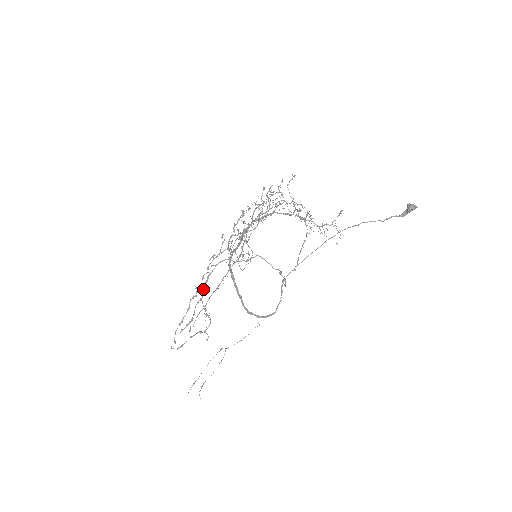
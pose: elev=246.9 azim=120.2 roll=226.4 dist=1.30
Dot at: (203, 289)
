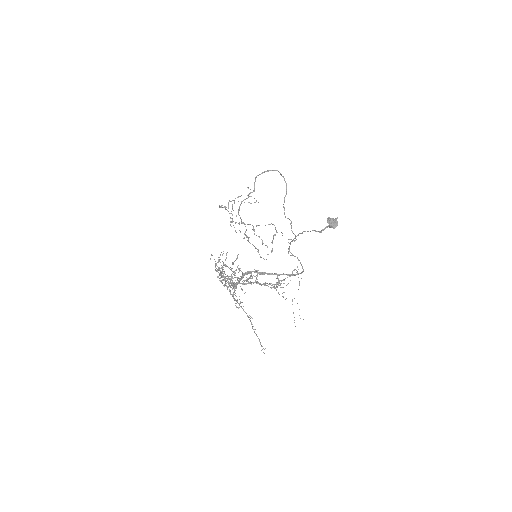
Dot at: occluded
